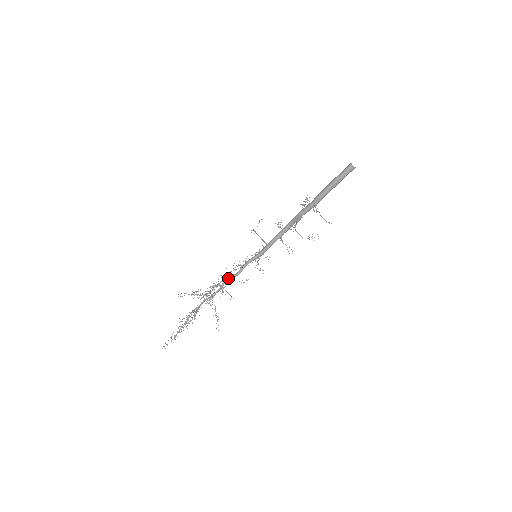
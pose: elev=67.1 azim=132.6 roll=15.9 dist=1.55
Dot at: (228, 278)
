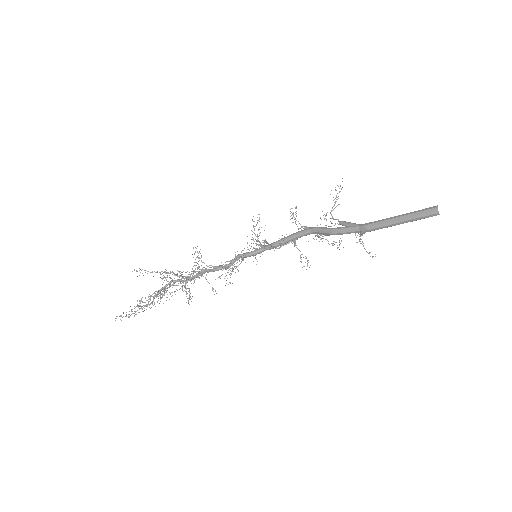
Dot at: (212, 271)
